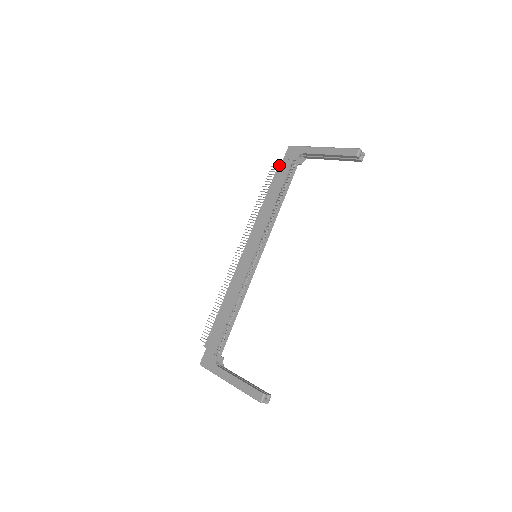
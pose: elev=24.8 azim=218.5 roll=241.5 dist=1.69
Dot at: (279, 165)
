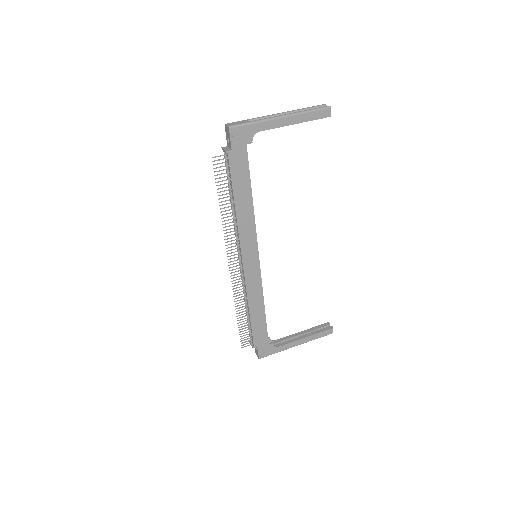
Dot at: (230, 157)
